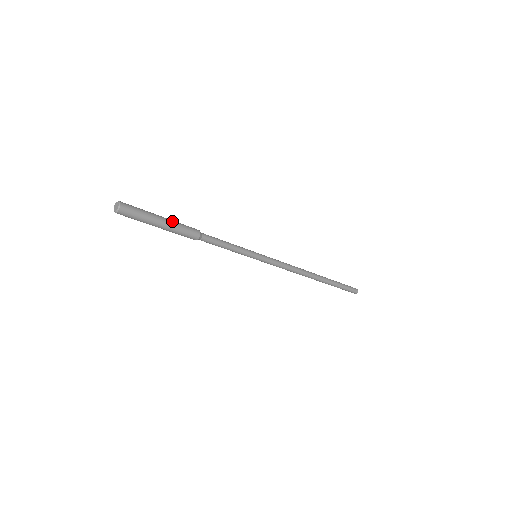
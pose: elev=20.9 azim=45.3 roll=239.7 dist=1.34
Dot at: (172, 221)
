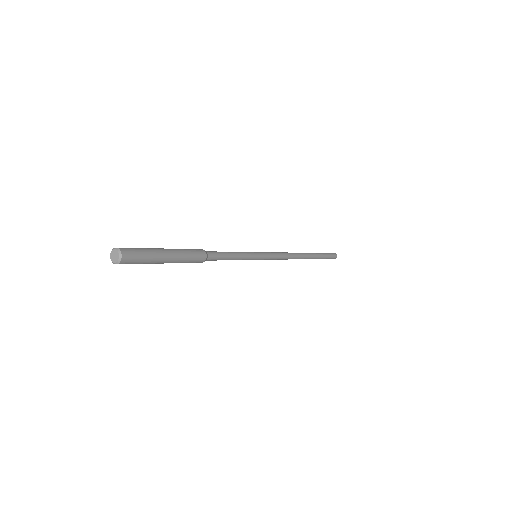
Dot at: (178, 254)
